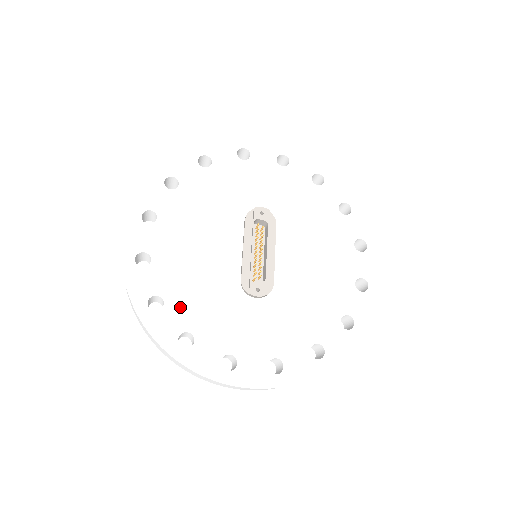
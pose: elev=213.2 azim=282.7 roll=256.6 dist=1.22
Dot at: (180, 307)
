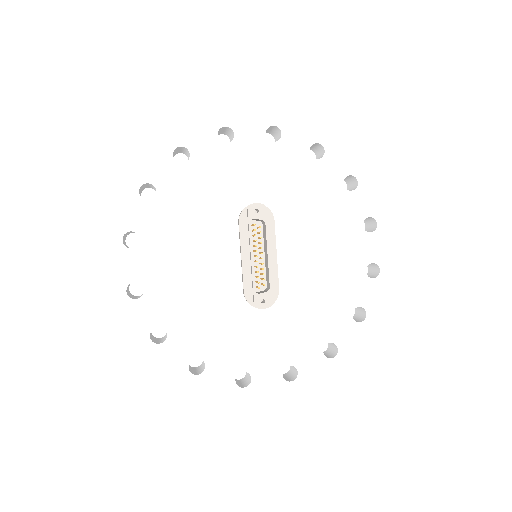
Dot at: (184, 334)
